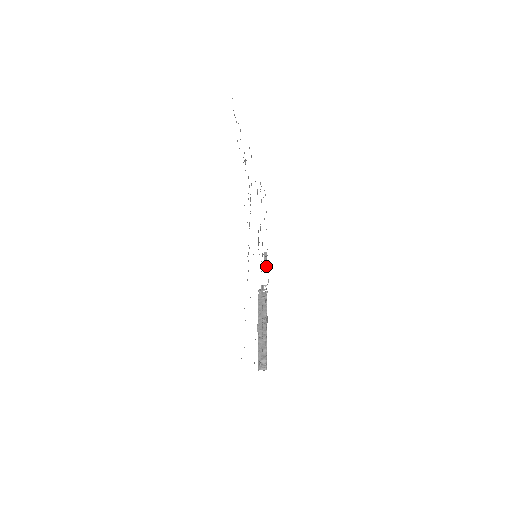
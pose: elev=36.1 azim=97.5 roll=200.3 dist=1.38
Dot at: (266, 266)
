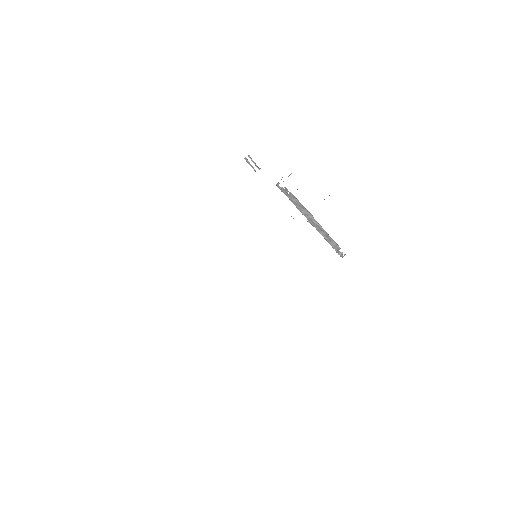
Dot at: (260, 168)
